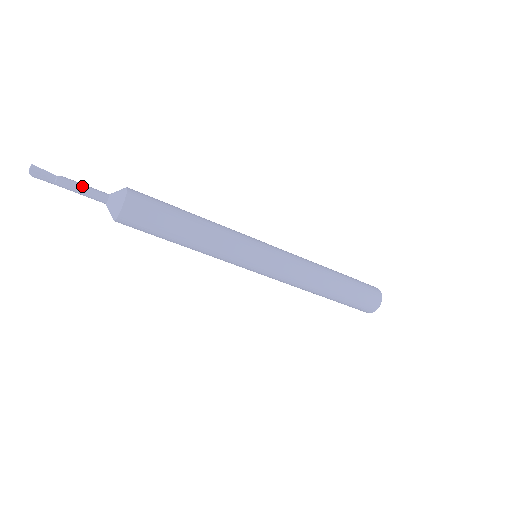
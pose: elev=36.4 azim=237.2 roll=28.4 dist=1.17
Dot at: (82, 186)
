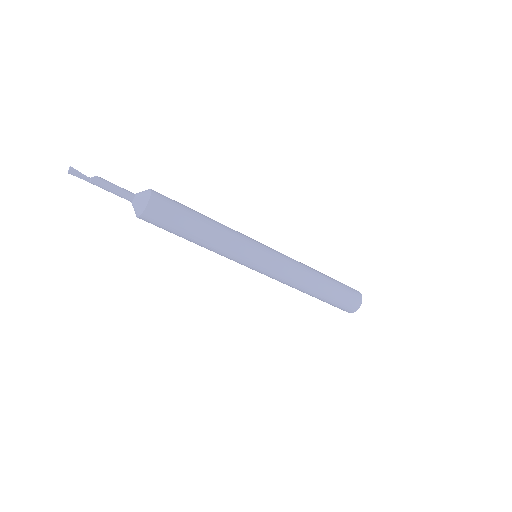
Dot at: (111, 189)
